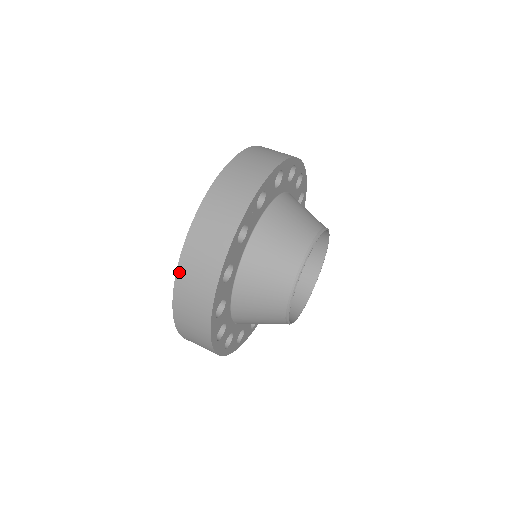
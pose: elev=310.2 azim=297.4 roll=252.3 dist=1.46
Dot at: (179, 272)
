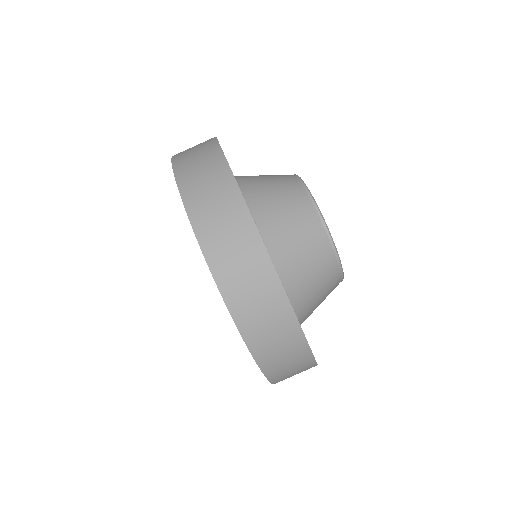
Dot at: (248, 340)
